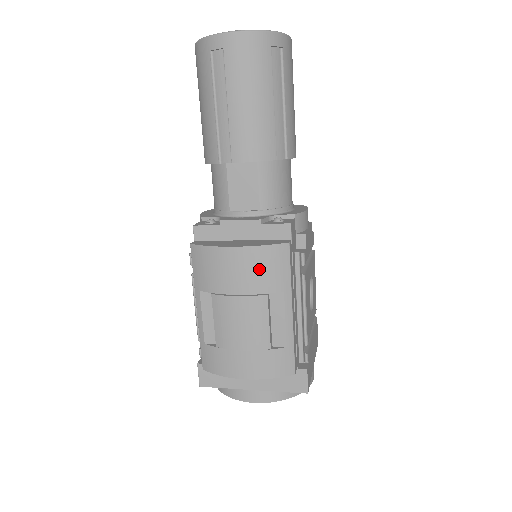
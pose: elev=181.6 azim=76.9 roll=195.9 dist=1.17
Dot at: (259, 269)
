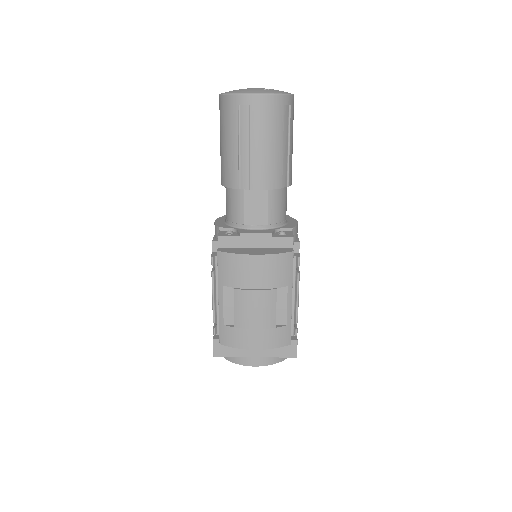
Dot at: (272, 271)
